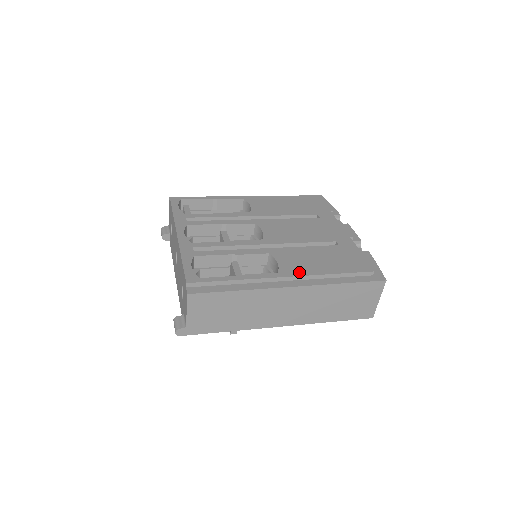
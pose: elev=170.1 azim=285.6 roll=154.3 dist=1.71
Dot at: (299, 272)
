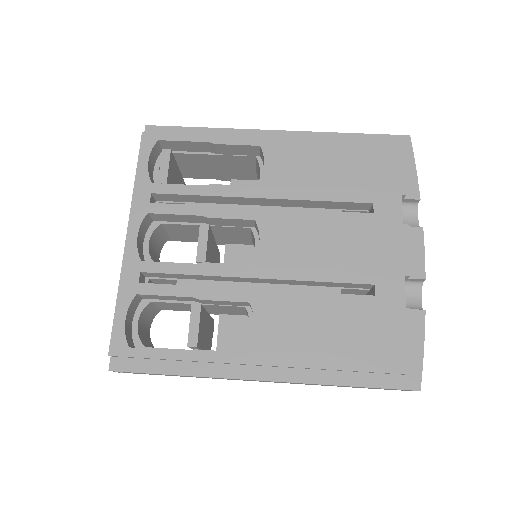
Dot at: (279, 357)
